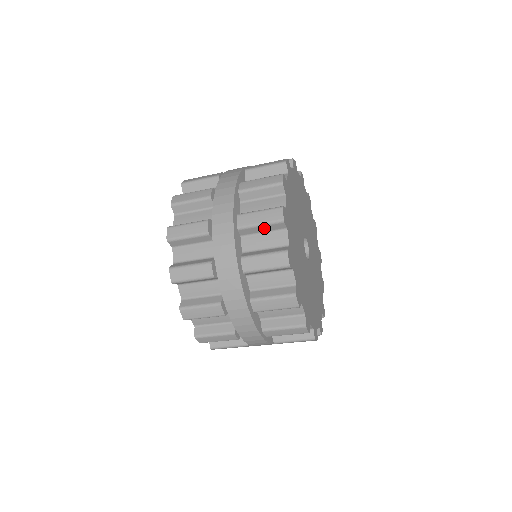
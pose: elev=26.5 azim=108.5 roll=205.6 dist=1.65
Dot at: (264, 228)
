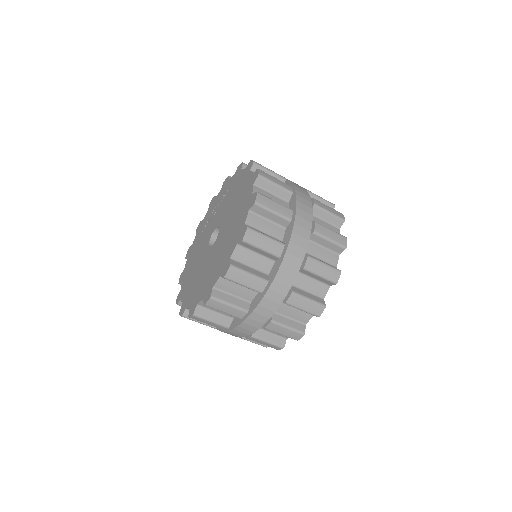
Dot at: (302, 310)
